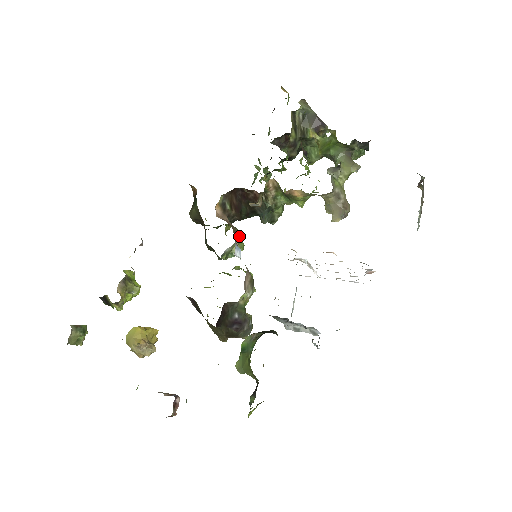
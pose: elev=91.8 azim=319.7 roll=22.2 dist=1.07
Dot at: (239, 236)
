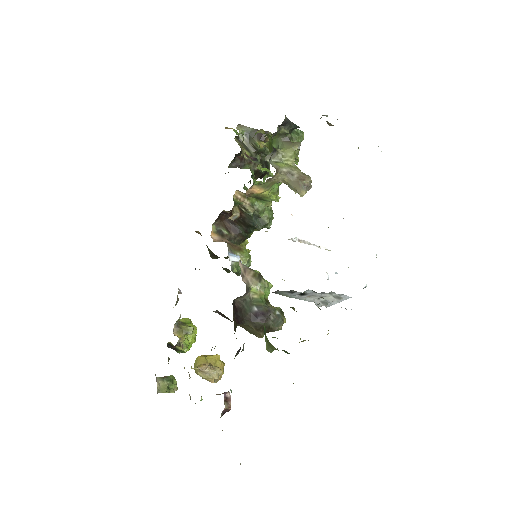
Dot at: (240, 248)
